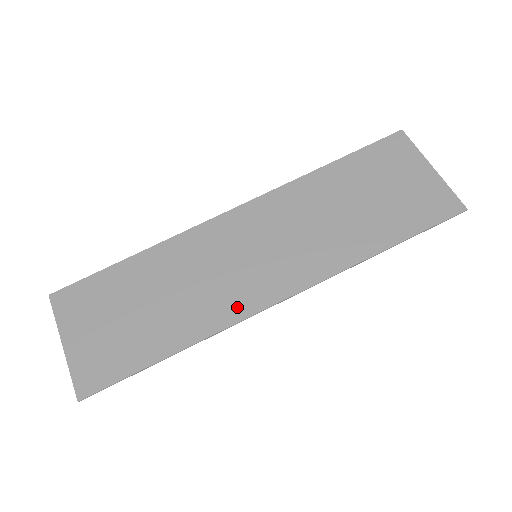
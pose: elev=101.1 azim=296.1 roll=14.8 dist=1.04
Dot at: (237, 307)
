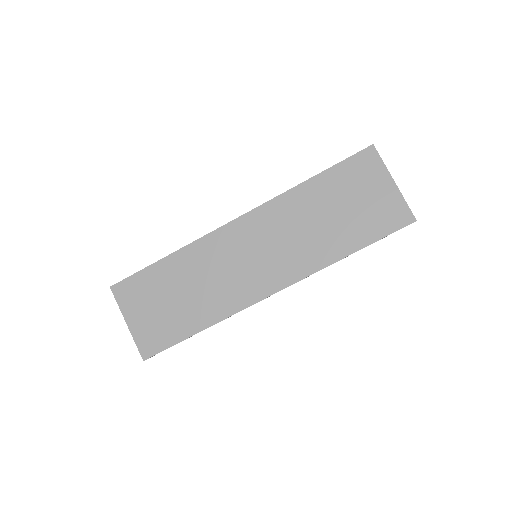
Dot at: (244, 298)
